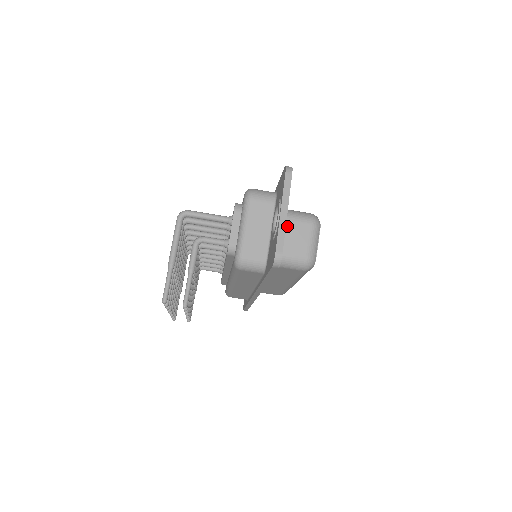
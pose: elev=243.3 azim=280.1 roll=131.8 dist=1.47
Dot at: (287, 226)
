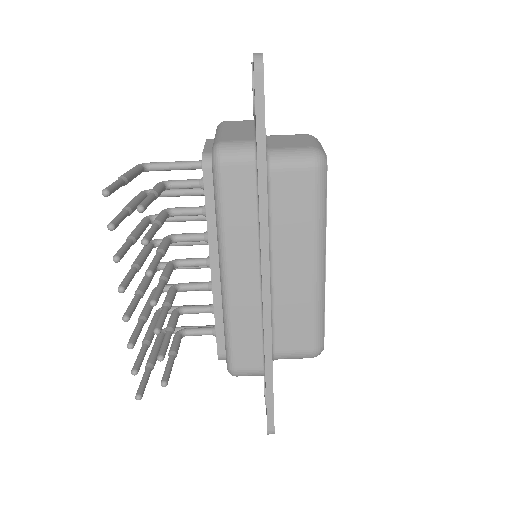
Dot at: (276, 138)
